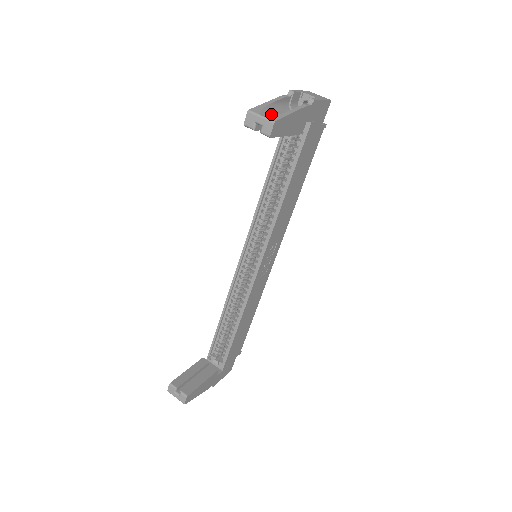
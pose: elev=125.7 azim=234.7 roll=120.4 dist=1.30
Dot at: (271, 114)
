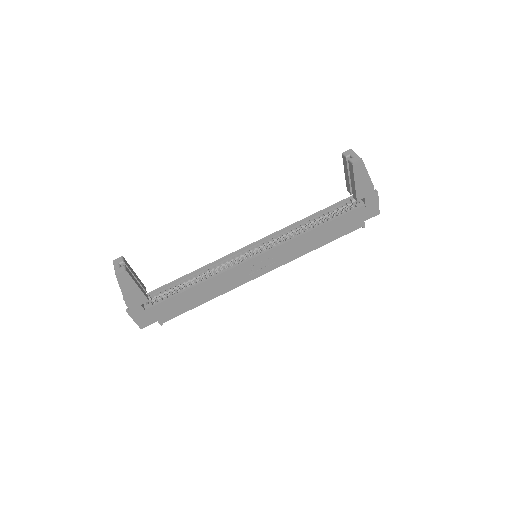
Dot at: occluded
